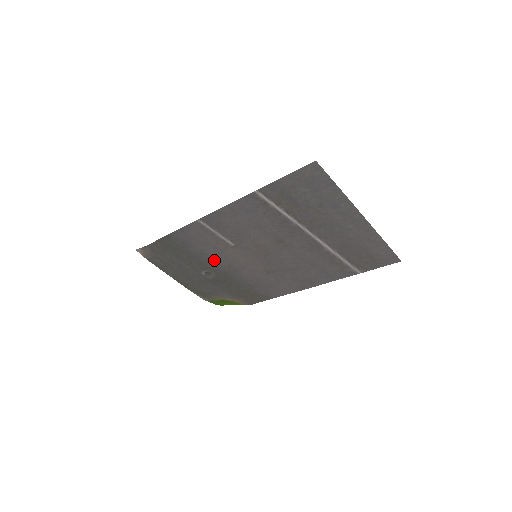
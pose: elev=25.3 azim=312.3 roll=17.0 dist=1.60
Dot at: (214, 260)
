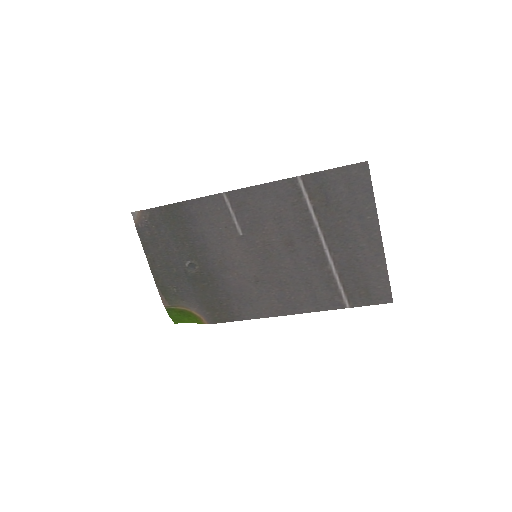
Dot at: (209, 249)
